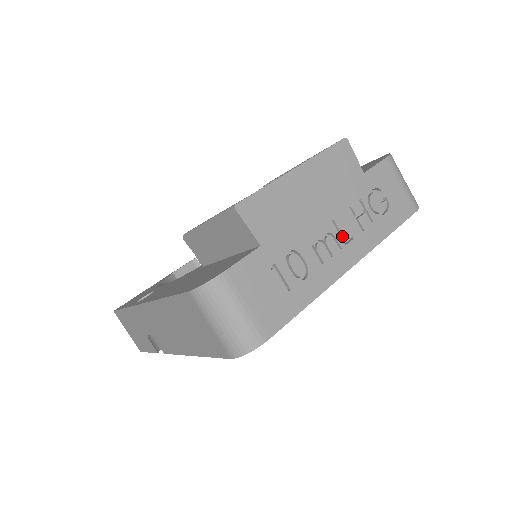
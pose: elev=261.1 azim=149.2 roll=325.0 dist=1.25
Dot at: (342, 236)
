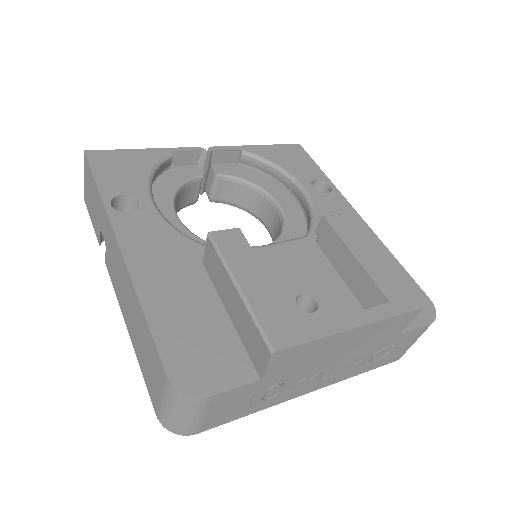
Dot at: (328, 374)
